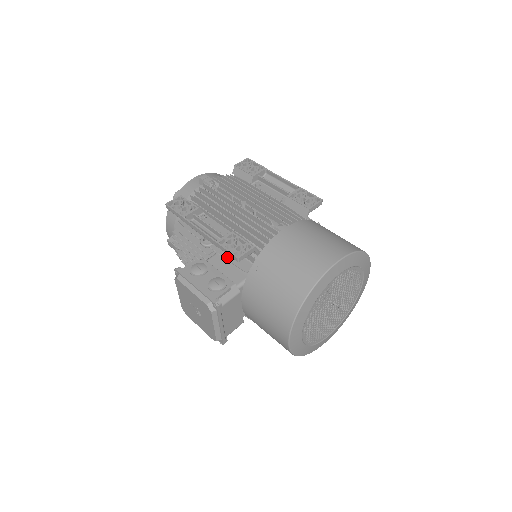
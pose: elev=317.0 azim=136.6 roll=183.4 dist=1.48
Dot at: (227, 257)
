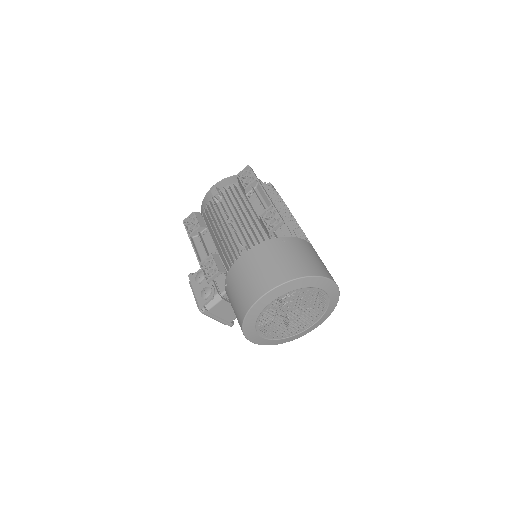
Dot at: occluded
